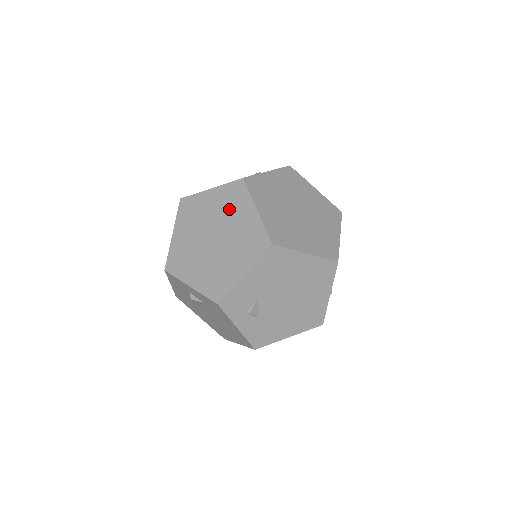
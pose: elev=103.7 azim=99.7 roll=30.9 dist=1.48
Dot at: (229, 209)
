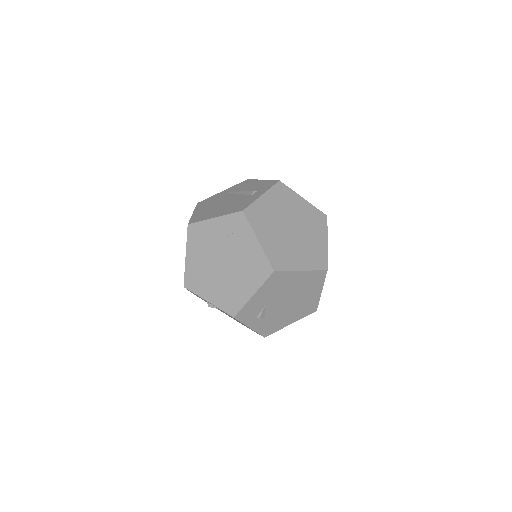
Dot at: (234, 238)
